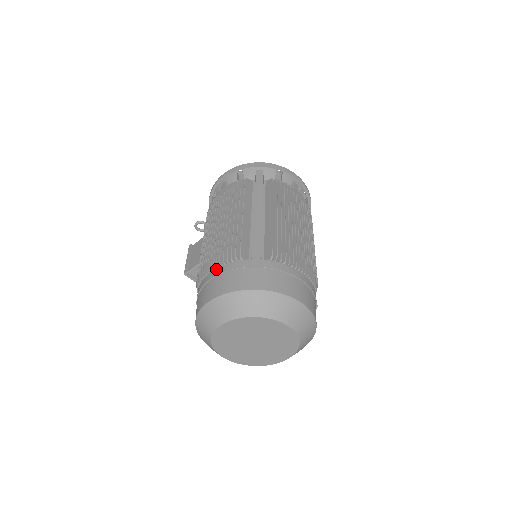
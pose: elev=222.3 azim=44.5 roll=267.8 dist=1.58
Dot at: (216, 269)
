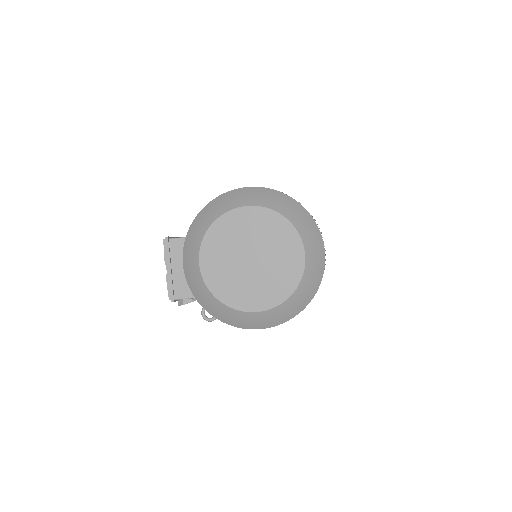
Dot at: occluded
